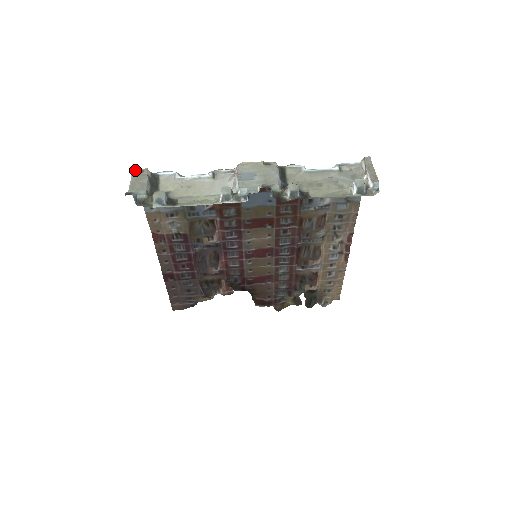
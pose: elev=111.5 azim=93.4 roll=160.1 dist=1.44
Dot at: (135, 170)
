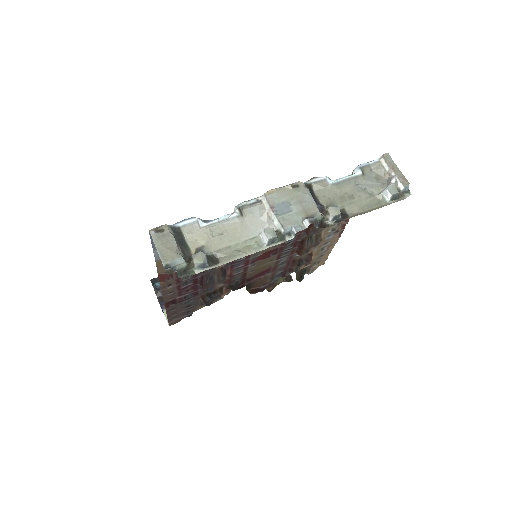
Dot at: (154, 231)
